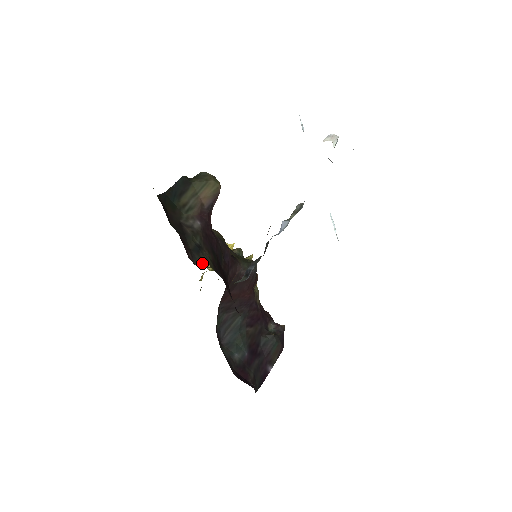
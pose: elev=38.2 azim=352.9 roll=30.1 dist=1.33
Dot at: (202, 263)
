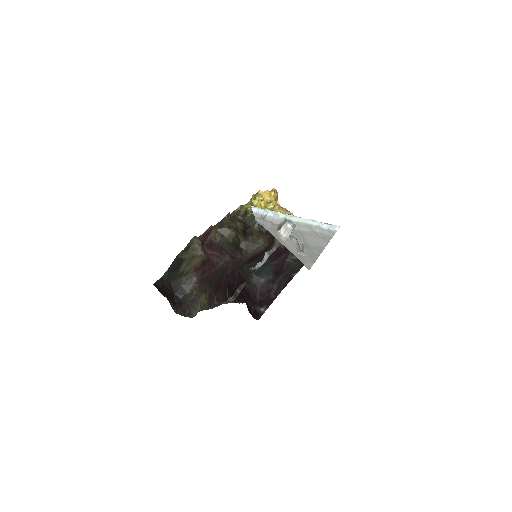
Dot at: (197, 310)
